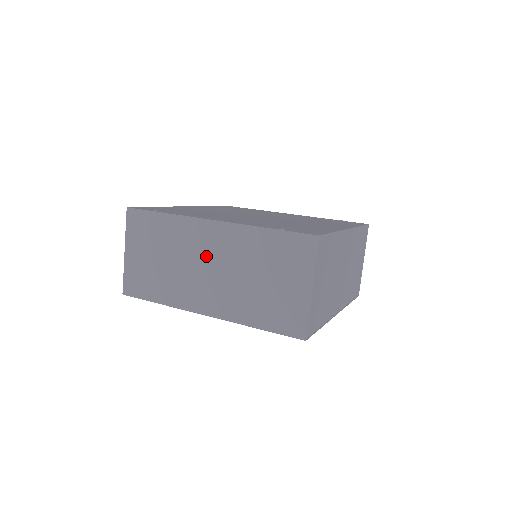
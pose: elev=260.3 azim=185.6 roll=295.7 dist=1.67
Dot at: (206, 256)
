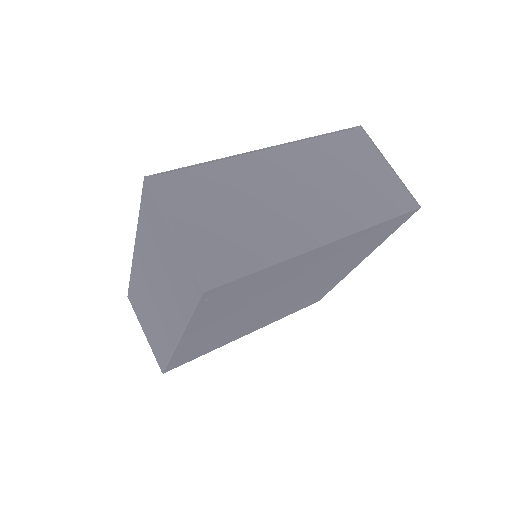
Dot at: (149, 285)
